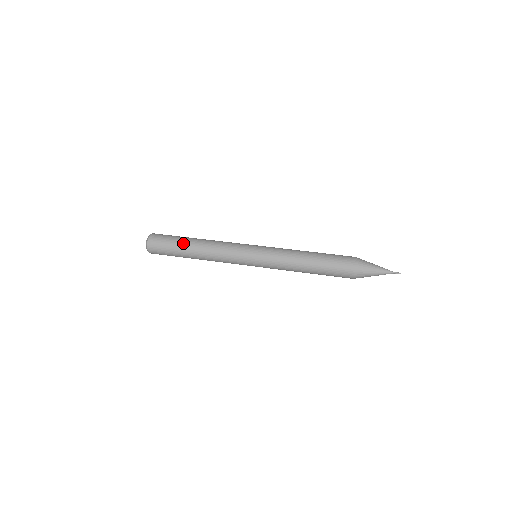
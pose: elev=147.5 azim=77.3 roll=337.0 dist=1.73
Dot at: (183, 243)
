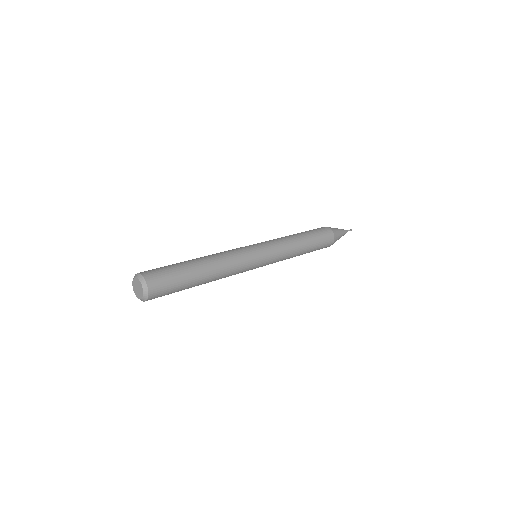
Dot at: (193, 277)
